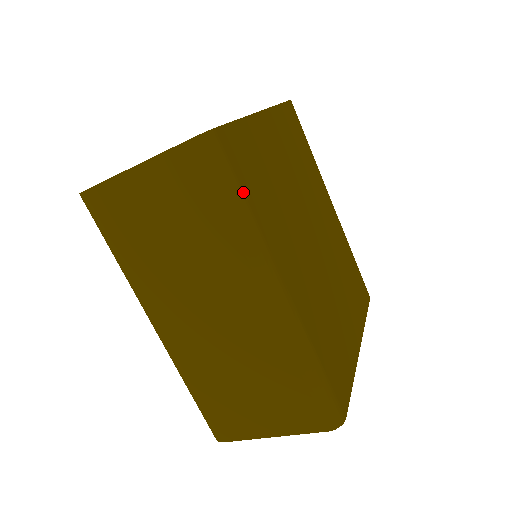
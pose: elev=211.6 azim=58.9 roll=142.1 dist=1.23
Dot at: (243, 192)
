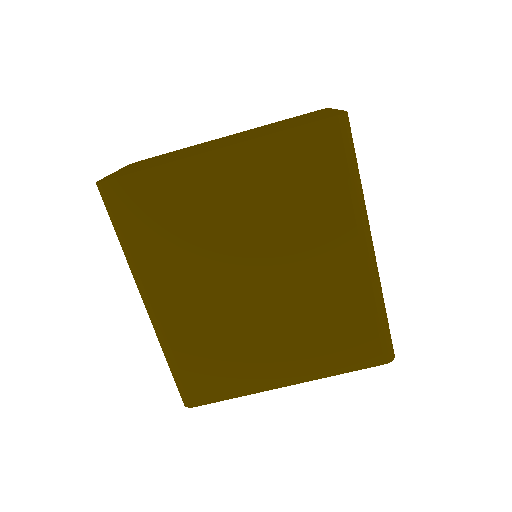
Dot at: (124, 230)
